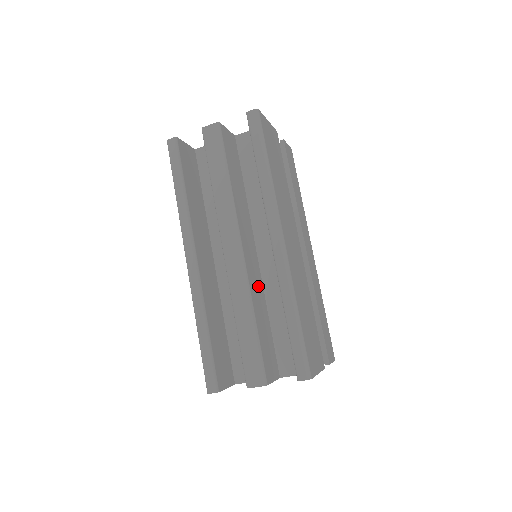
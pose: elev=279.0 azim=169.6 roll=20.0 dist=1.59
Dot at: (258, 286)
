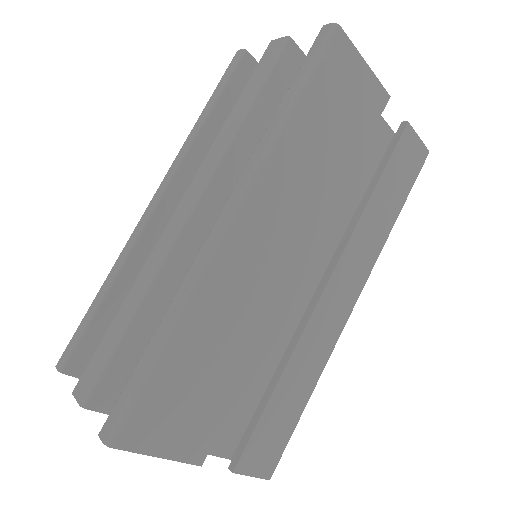
Dot at: occluded
